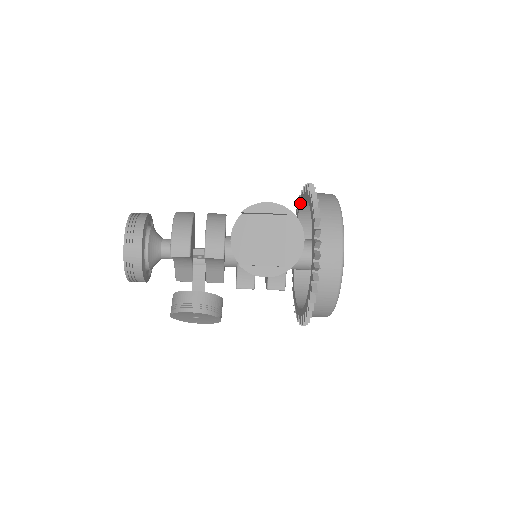
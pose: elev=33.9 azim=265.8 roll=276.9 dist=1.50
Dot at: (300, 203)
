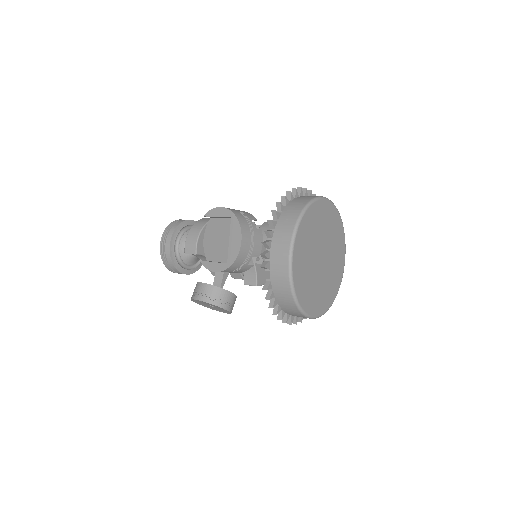
Dot at: occluded
